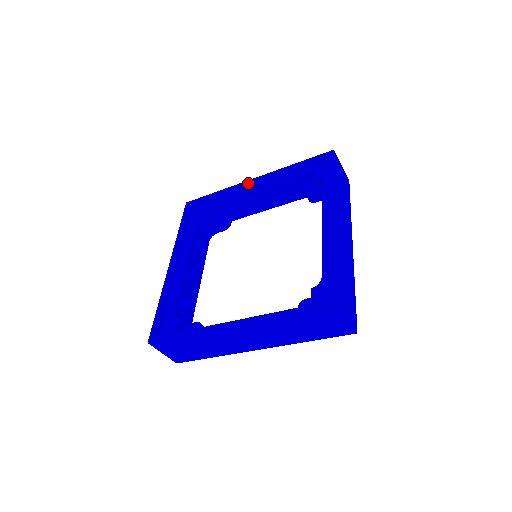
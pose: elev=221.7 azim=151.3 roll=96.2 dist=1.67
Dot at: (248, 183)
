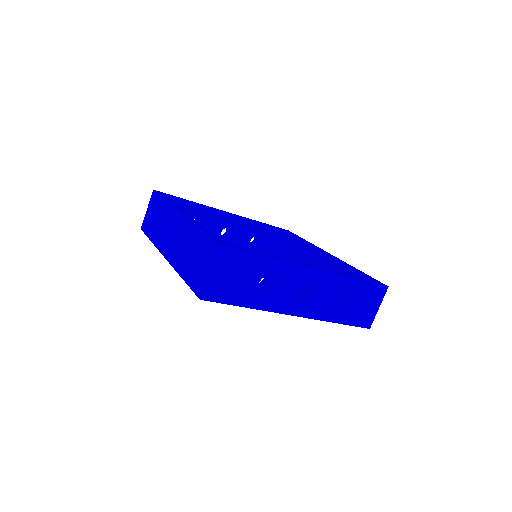
Dot at: (324, 251)
